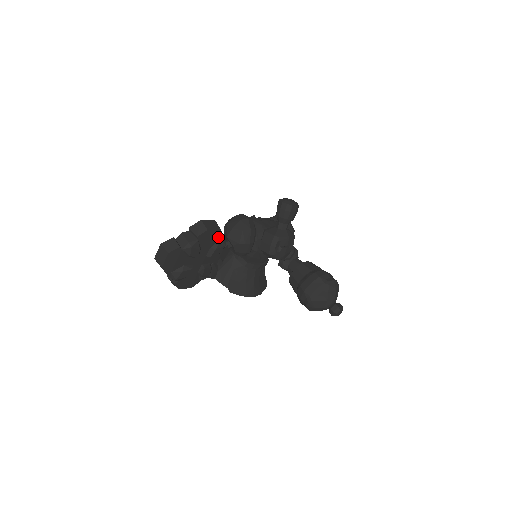
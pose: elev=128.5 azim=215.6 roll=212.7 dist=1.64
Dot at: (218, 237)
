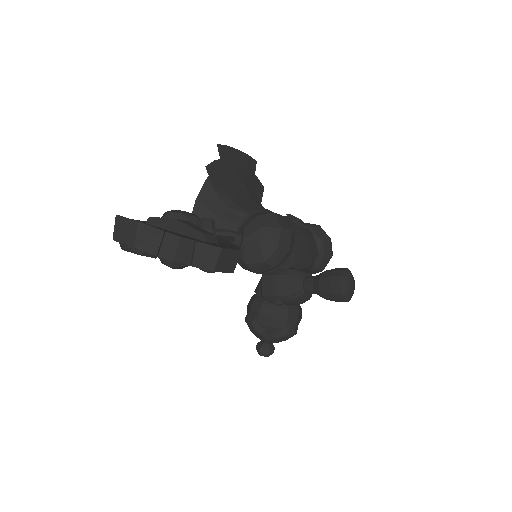
Dot at: occluded
